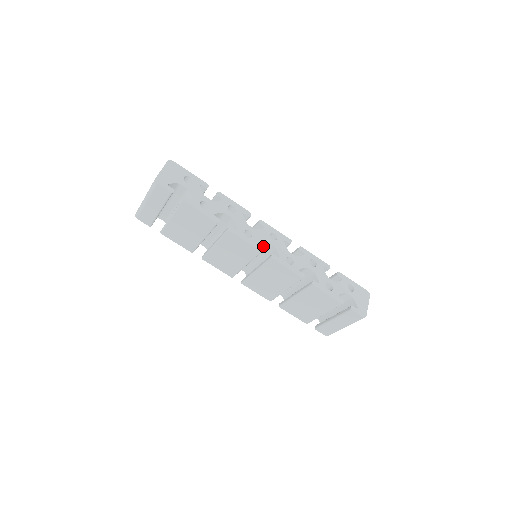
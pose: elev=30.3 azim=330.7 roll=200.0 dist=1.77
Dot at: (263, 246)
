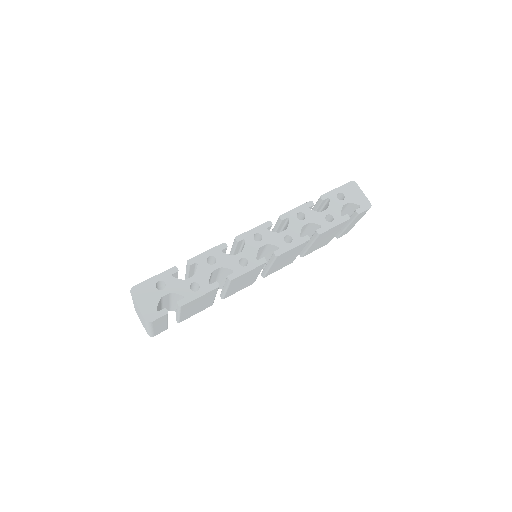
Dot at: (258, 251)
